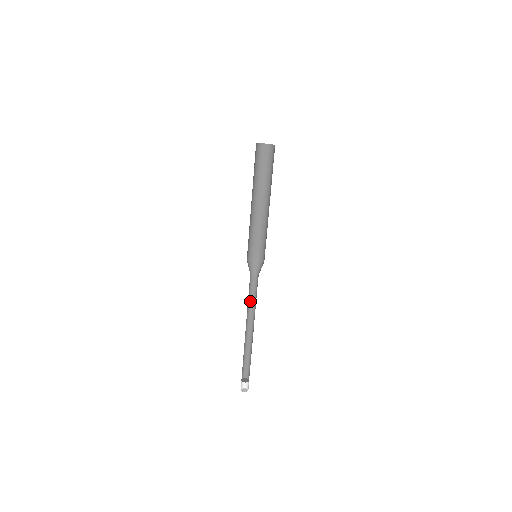
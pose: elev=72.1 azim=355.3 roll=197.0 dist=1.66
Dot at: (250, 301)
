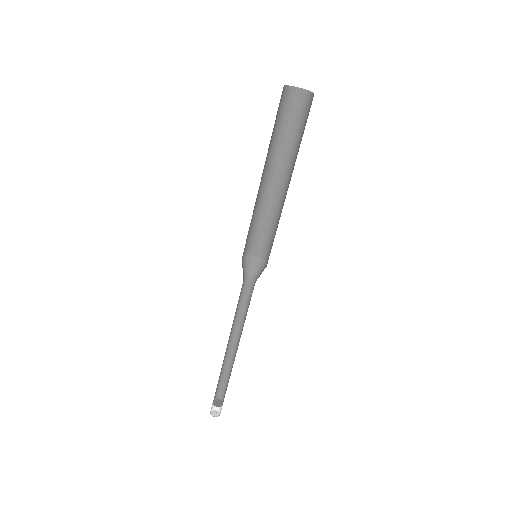
Dot at: (235, 312)
